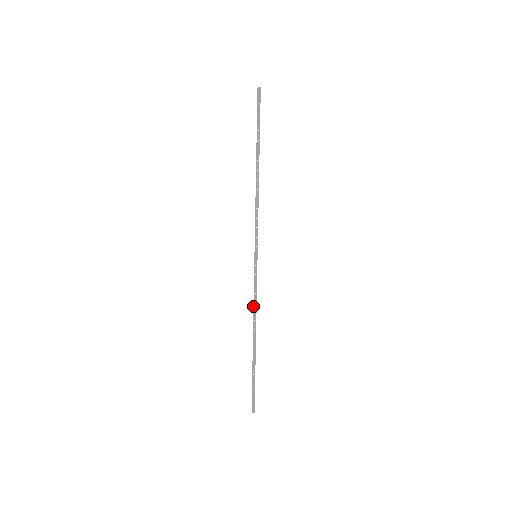
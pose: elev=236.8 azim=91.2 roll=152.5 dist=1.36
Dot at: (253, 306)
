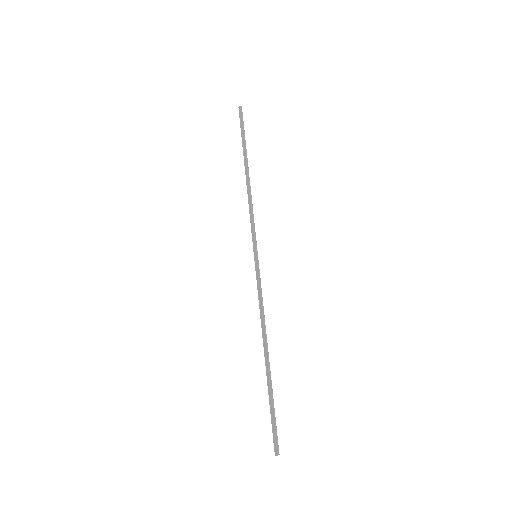
Dot at: (261, 313)
